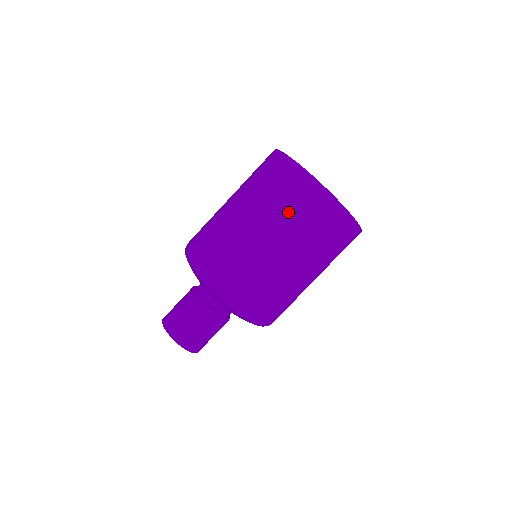
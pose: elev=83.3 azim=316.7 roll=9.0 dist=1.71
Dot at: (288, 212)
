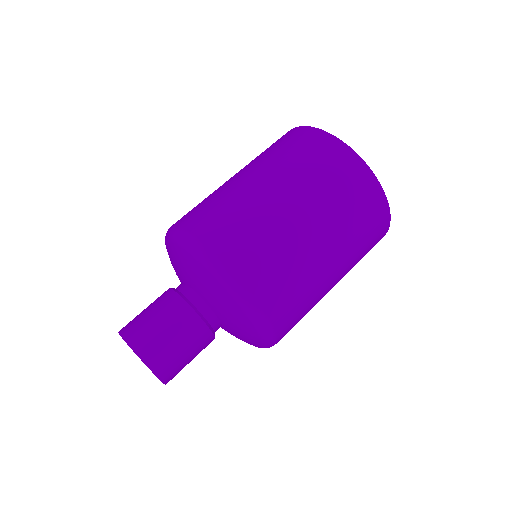
Dot at: (326, 189)
